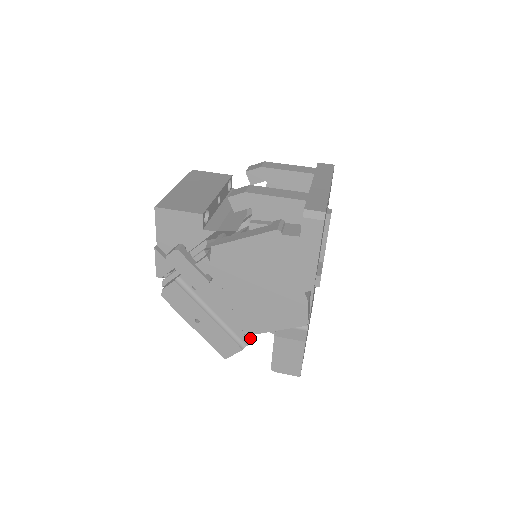
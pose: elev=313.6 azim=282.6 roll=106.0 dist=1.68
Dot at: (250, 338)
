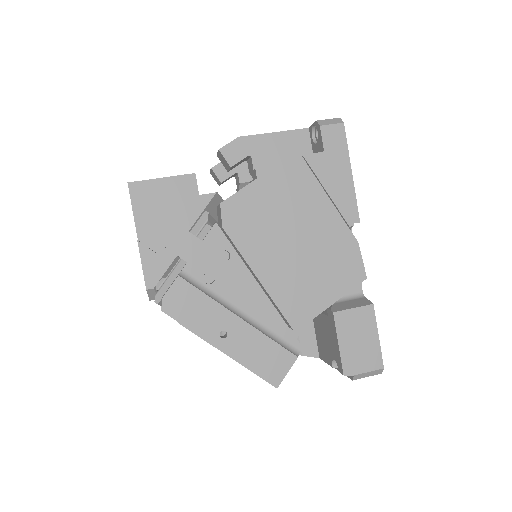
Dot at: occluded
